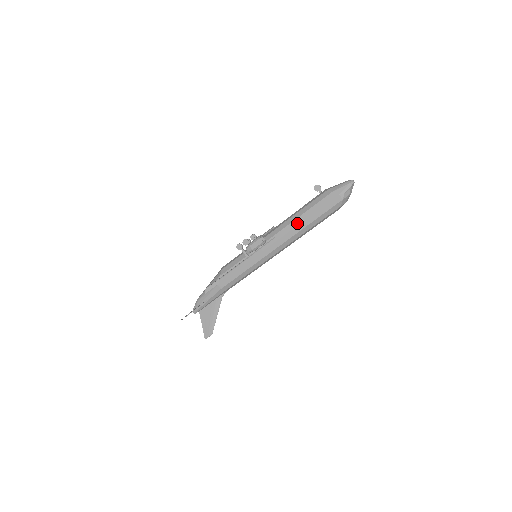
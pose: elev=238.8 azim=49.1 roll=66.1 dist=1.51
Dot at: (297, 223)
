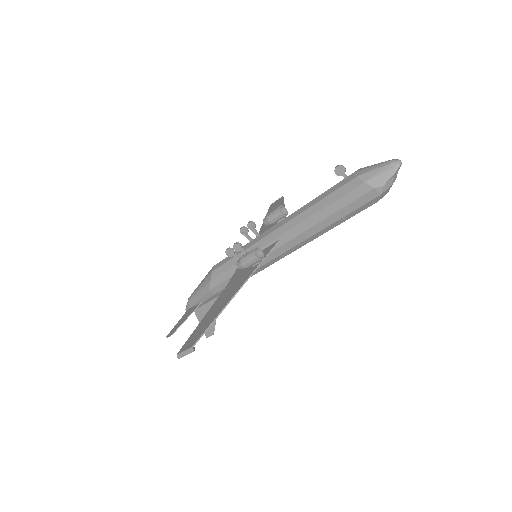
Dot at: (309, 225)
